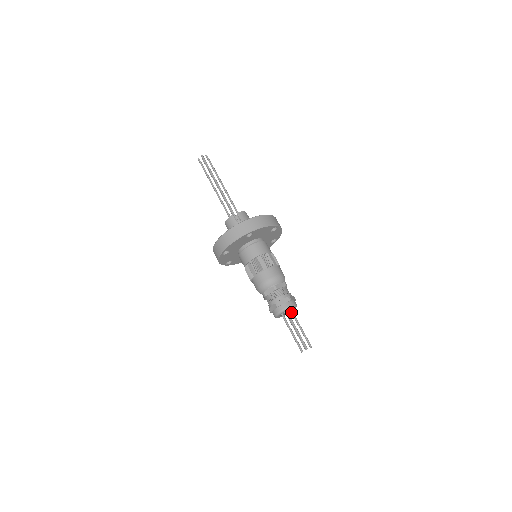
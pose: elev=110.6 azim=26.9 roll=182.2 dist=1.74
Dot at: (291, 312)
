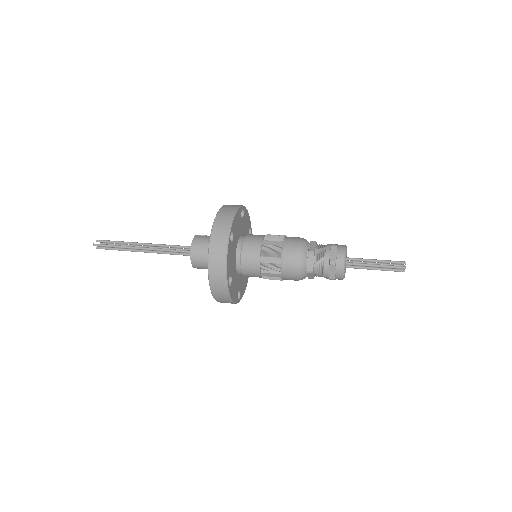
Dot at: (349, 261)
